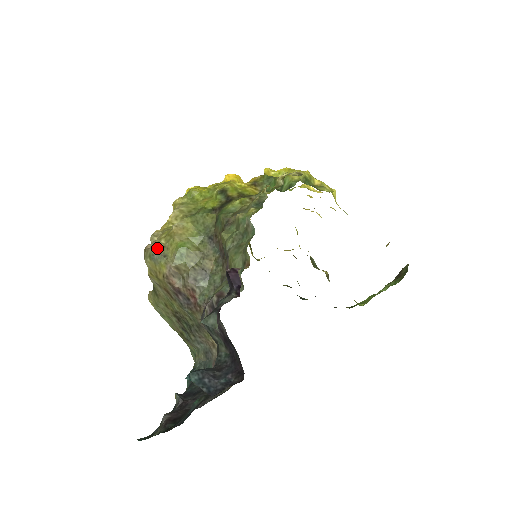
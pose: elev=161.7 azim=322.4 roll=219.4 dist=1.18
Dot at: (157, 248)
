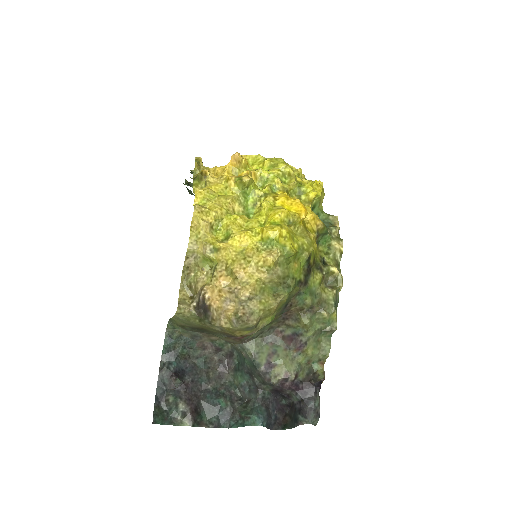
Dot at: (257, 323)
